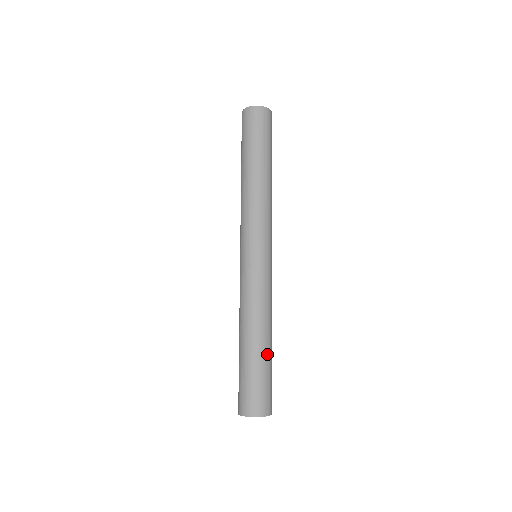
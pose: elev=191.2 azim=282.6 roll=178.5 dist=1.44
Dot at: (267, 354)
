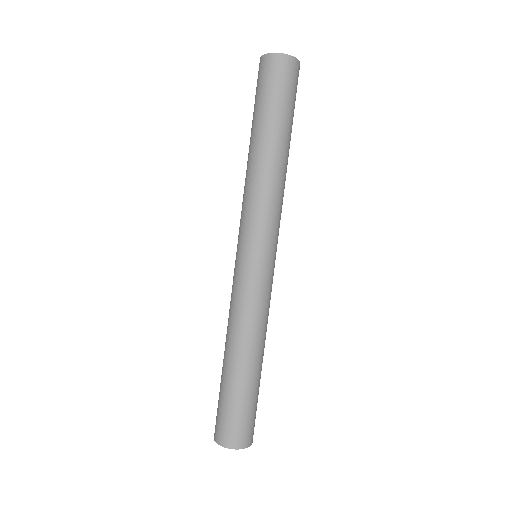
Dot at: (248, 379)
